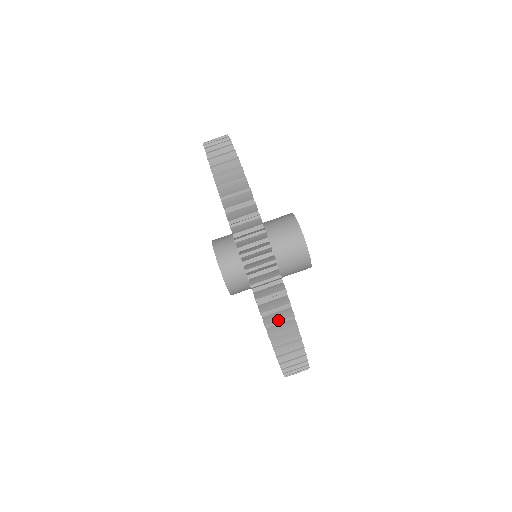
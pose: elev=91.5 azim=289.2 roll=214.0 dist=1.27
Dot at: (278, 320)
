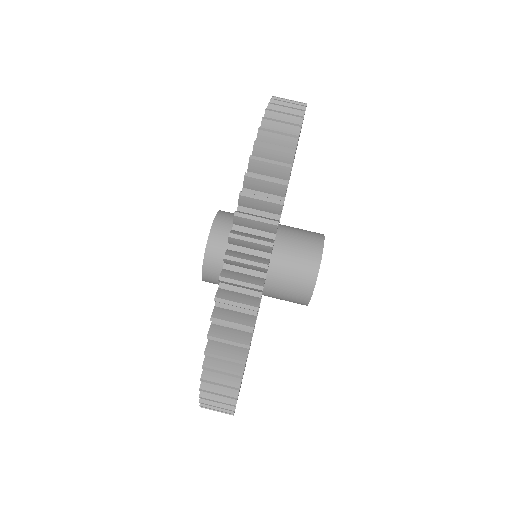
Dot at: (270, 160)
